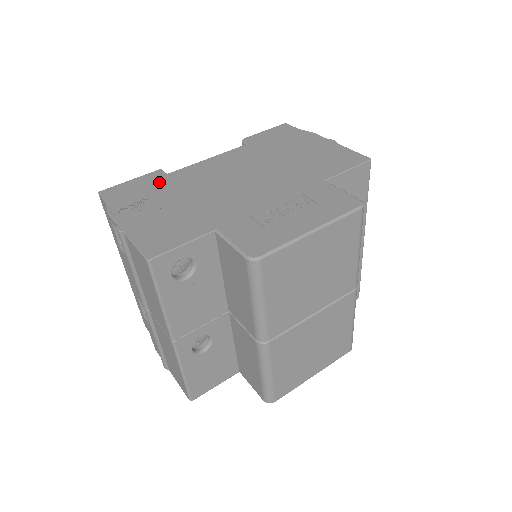
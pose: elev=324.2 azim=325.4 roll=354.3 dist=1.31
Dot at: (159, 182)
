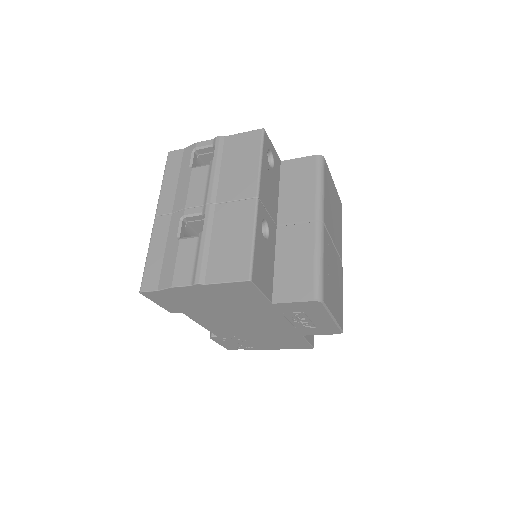
Dot at: occluded
